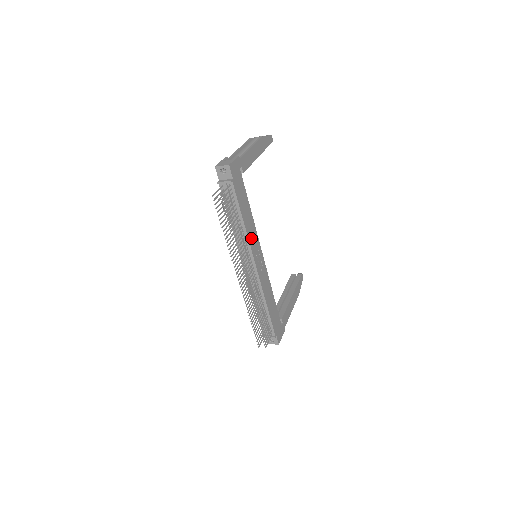
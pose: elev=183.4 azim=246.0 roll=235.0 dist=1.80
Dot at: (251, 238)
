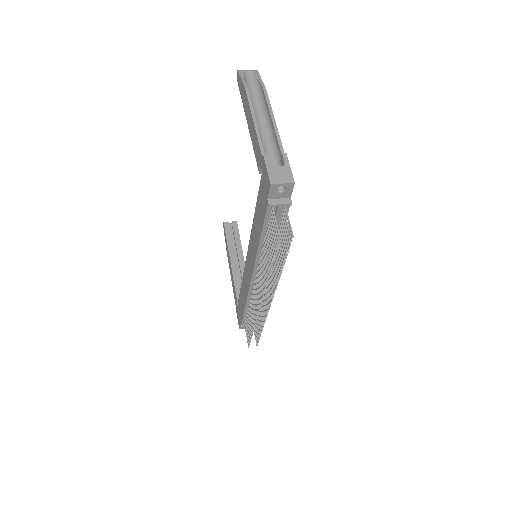
Dot at: occluded
